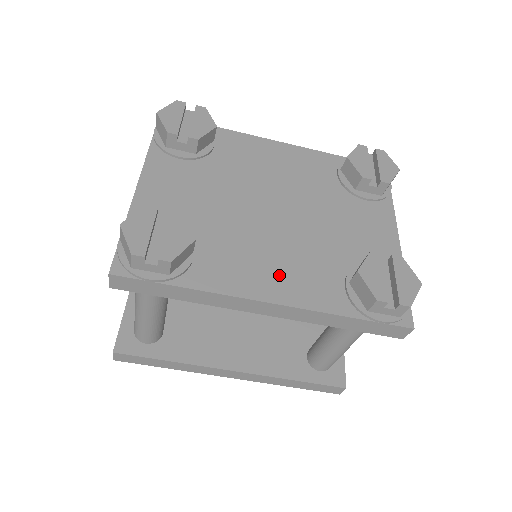
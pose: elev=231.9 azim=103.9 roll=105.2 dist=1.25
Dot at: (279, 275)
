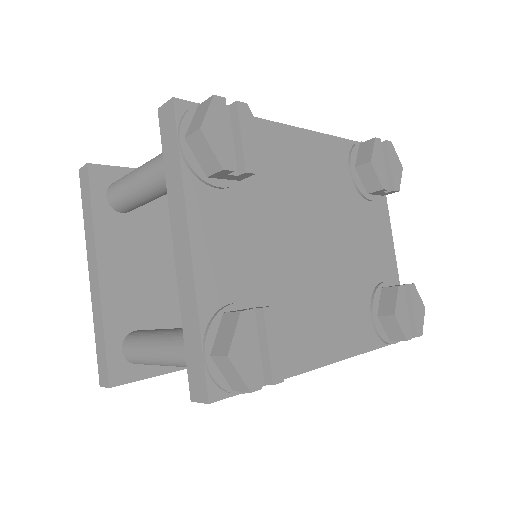
Dot at: (332, 328)
